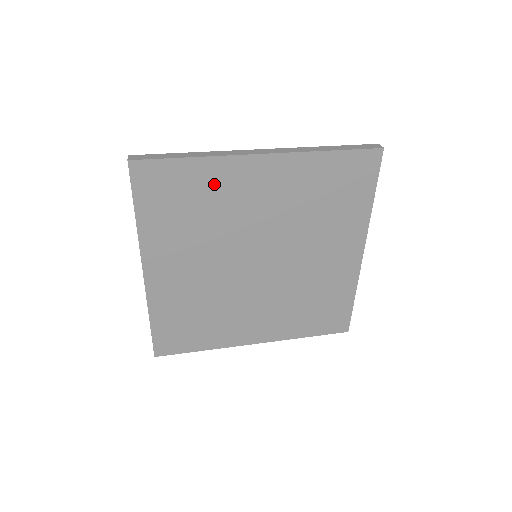
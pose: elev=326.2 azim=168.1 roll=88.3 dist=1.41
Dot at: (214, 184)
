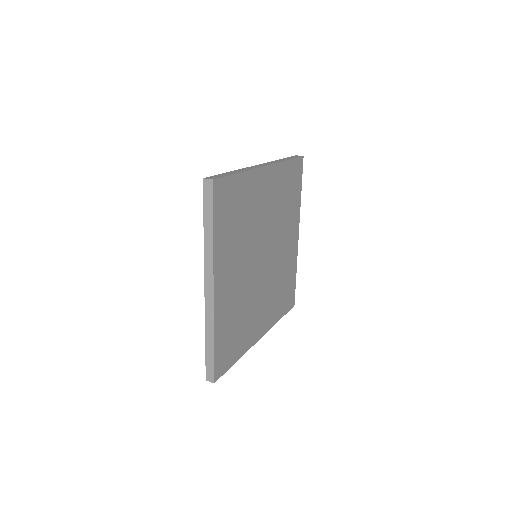
Dot at: (248, 194)
